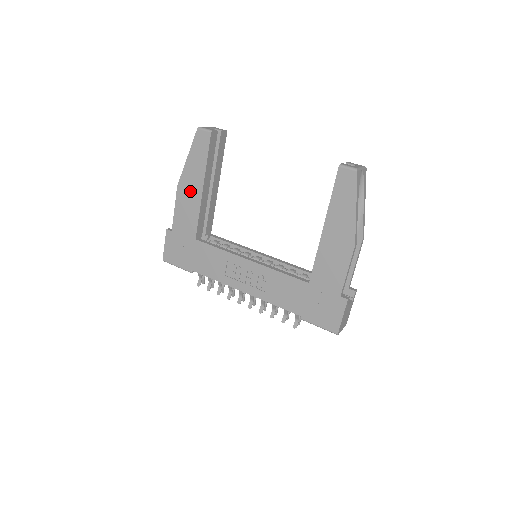
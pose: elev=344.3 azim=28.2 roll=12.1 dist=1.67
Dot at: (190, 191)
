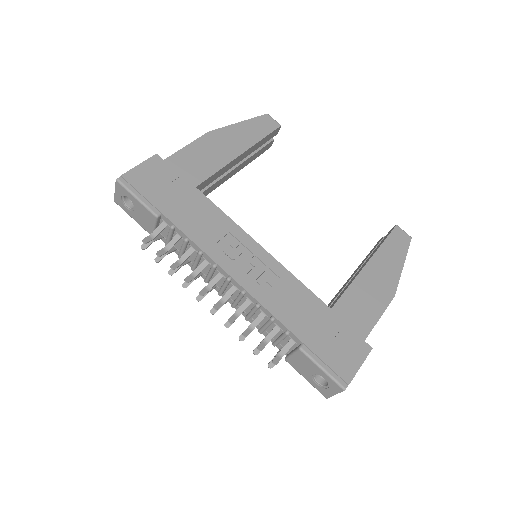
Dot at: (223, 145)
